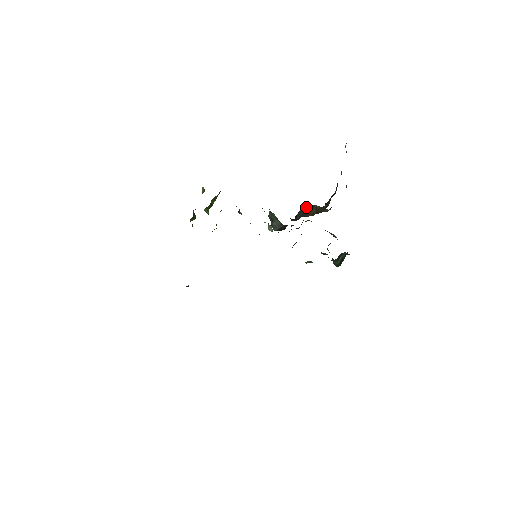
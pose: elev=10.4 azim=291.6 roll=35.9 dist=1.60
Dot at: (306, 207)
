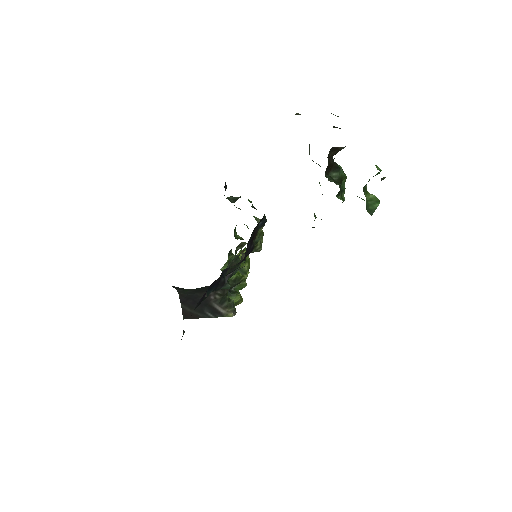
Dot at: occluded
